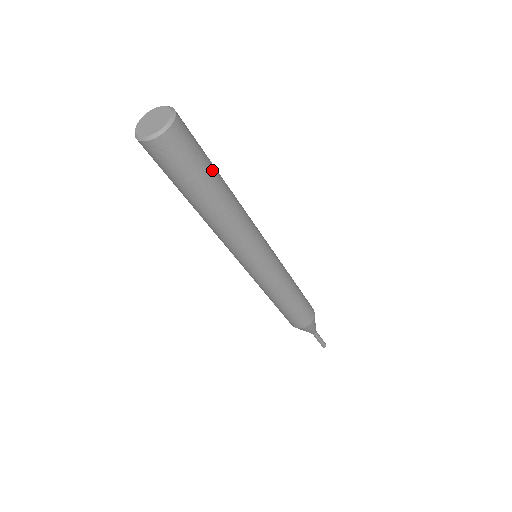
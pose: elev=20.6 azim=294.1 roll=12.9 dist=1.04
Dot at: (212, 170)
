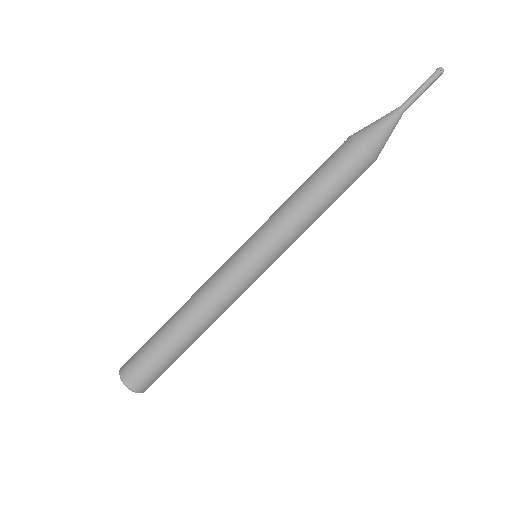
Dot at: (169, 352)
